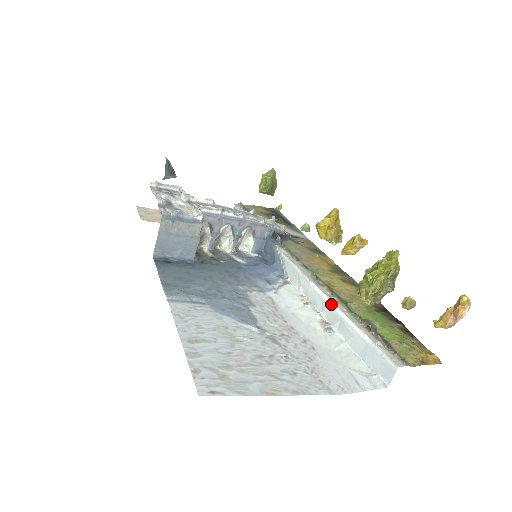
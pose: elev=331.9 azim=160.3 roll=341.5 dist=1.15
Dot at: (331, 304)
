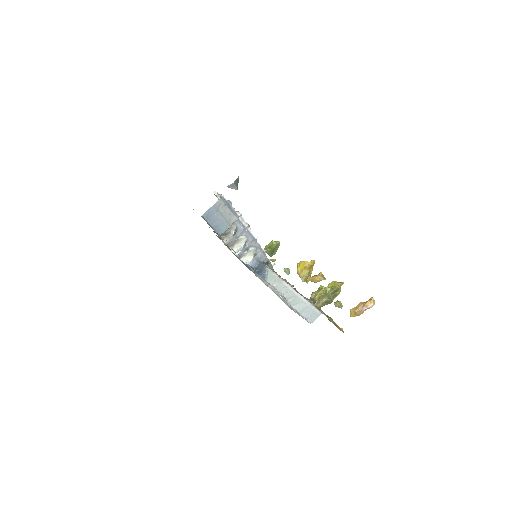
Dot at: (292, 290)
